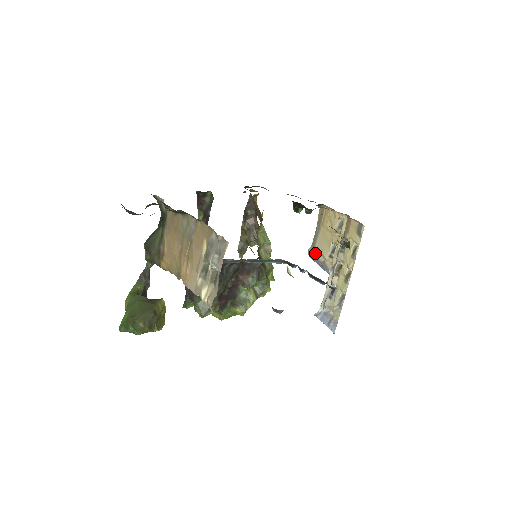
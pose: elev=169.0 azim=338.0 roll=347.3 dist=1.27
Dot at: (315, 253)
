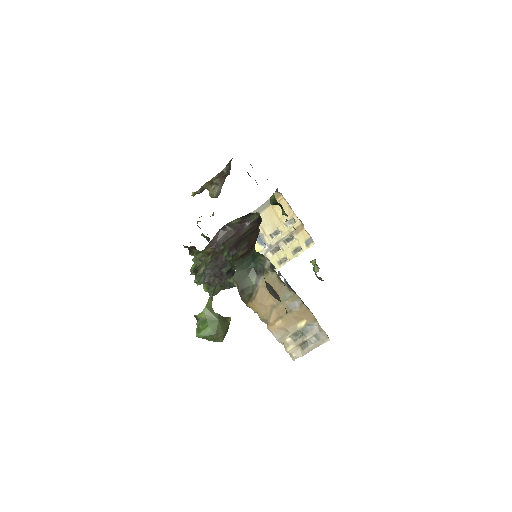
Dot at: occluded
